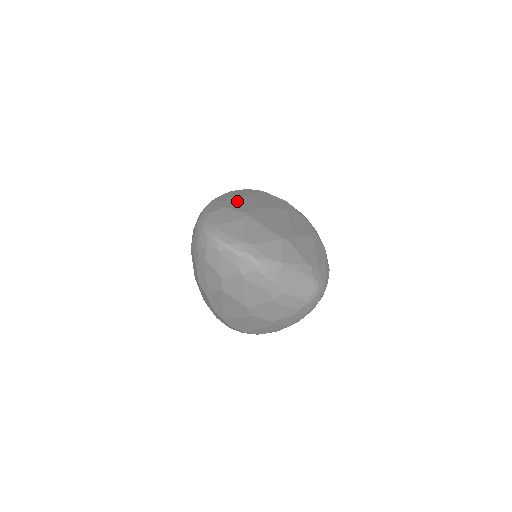
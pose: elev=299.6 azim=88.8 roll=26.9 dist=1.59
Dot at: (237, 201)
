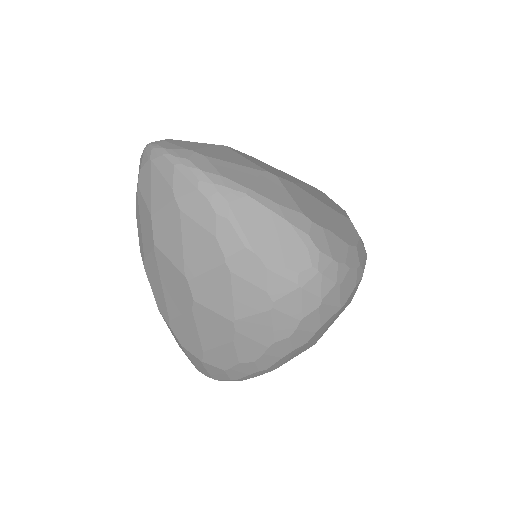
Dot at: occluded
